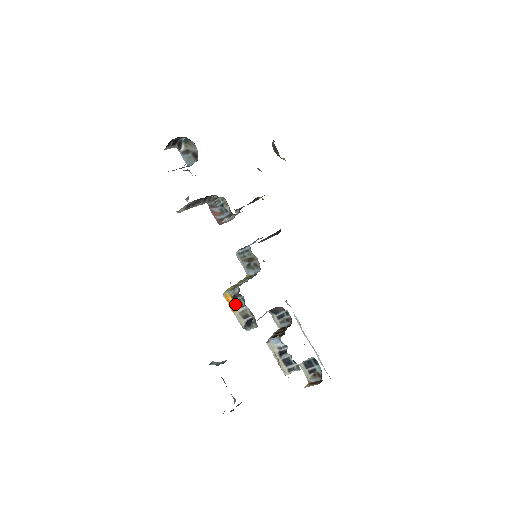
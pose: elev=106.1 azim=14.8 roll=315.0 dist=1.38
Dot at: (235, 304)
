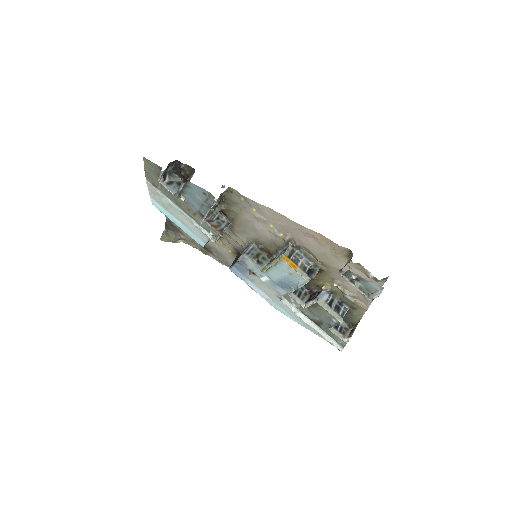
Dot at: (293, 262)
